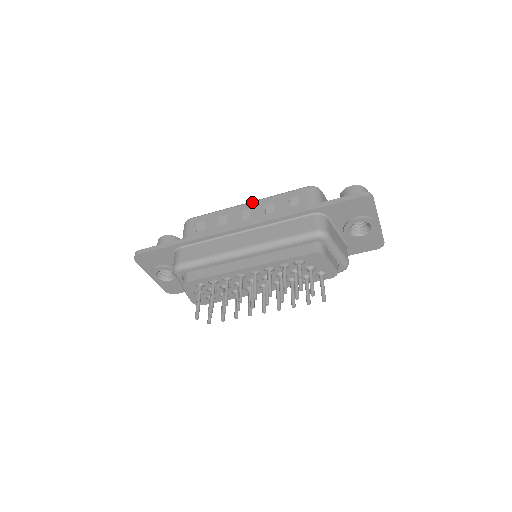
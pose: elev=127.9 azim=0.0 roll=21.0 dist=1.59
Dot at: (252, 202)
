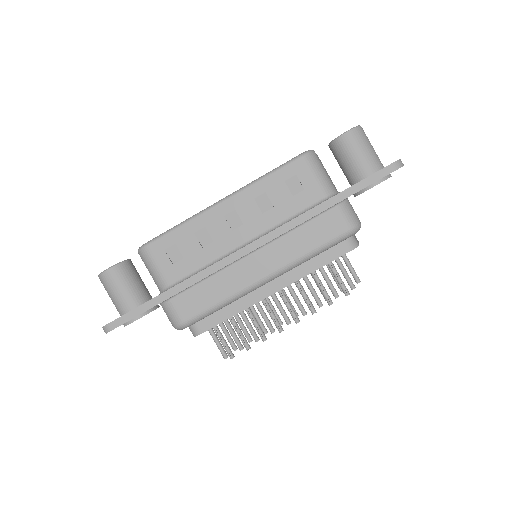
Dot at: (231, 198)
